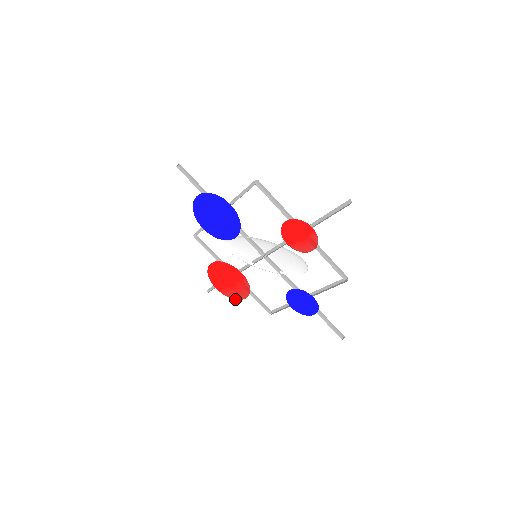
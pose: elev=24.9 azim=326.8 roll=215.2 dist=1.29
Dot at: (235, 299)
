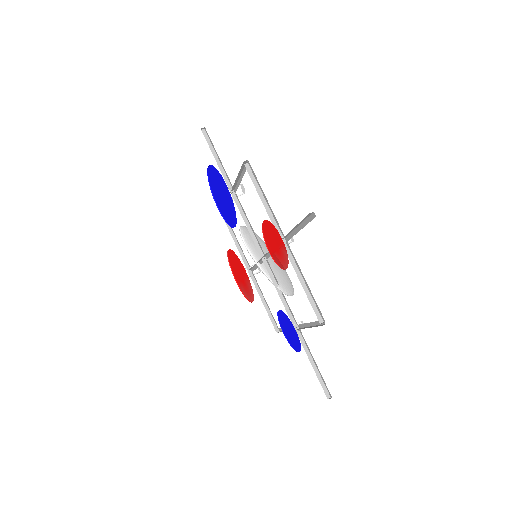
Dot at: (247, 299)
